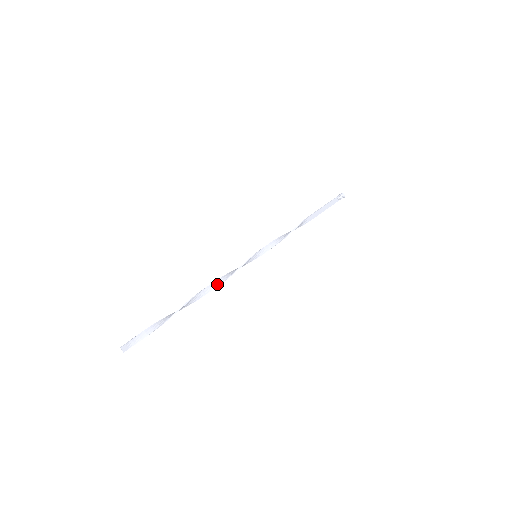
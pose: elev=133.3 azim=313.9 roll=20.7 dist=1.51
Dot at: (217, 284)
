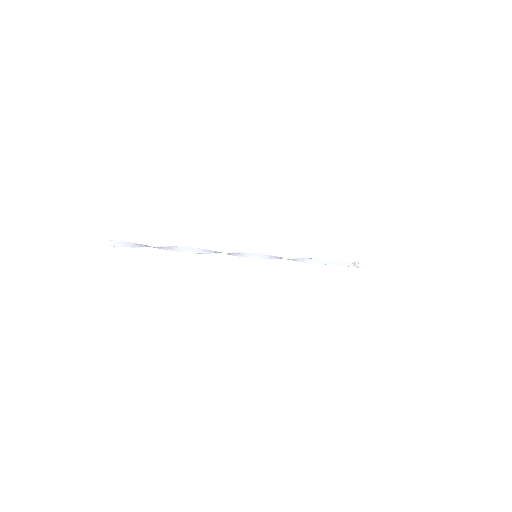
Dot at: (212, 252)
